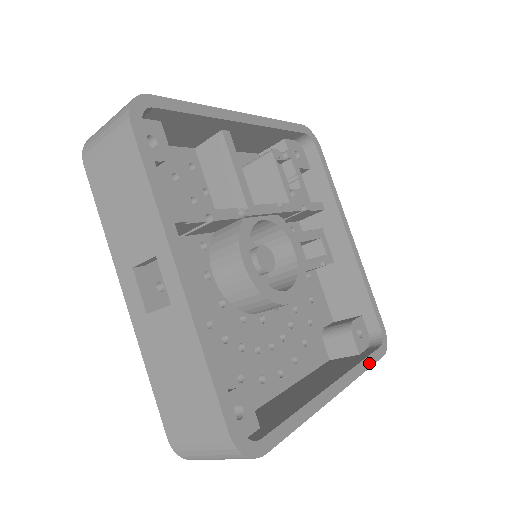
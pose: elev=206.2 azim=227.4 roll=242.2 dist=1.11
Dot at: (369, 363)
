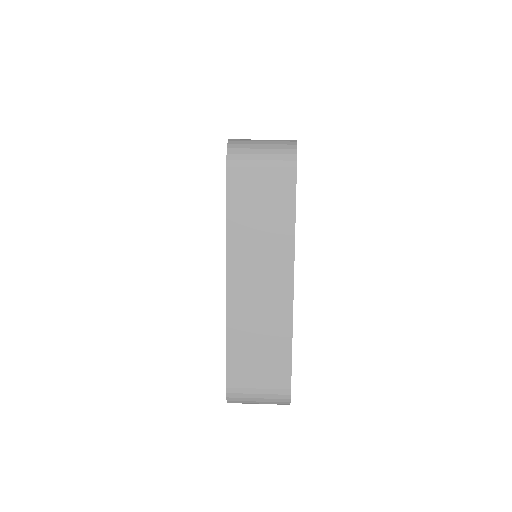
Dot at: occluded
